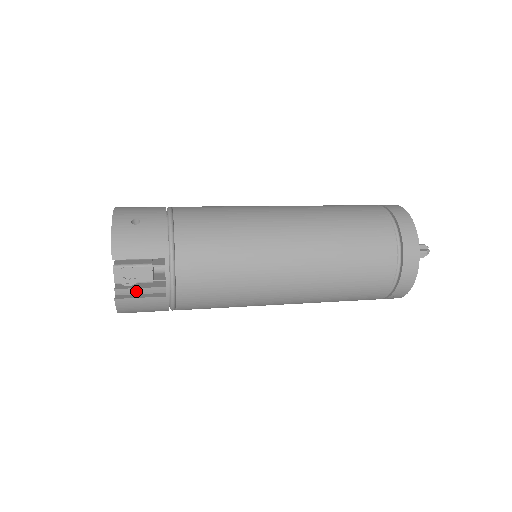
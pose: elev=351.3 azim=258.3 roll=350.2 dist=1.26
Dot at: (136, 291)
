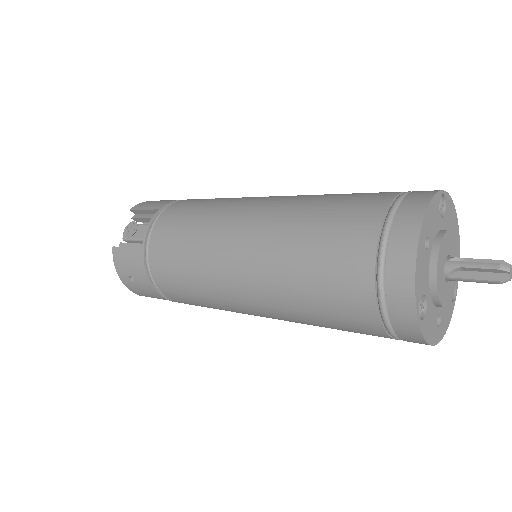
Dot at: (131, 247)
